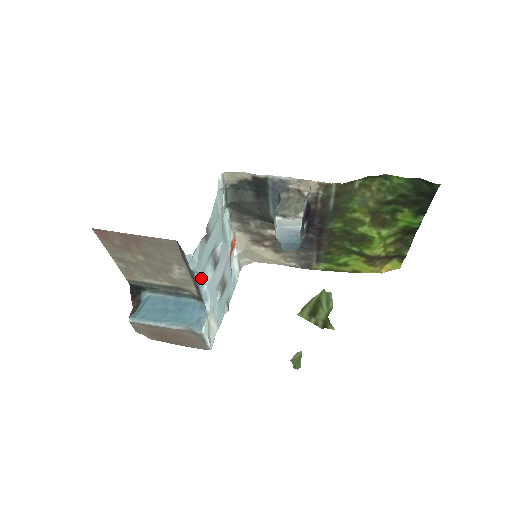
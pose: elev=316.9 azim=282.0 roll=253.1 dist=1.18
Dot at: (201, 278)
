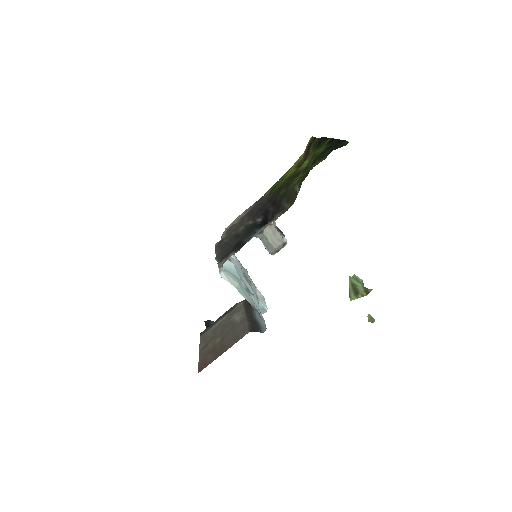
Dot at: (260, 312)
